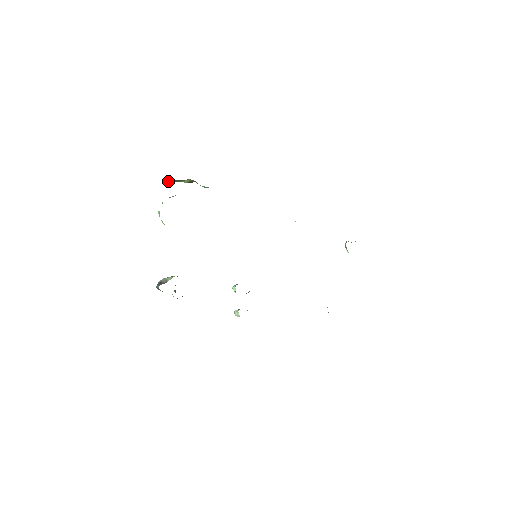
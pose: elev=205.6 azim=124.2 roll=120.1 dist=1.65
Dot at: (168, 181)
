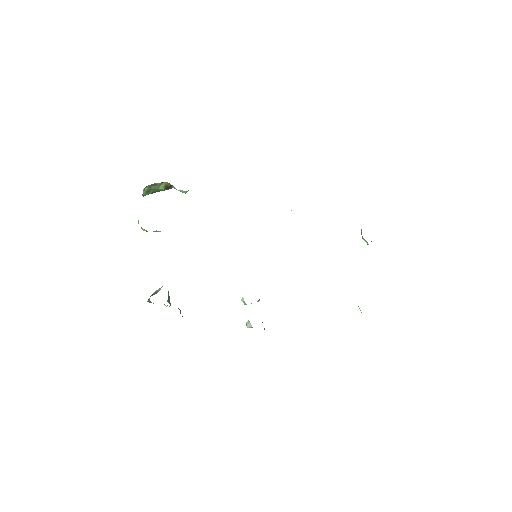
Dot at: (144, 190)
